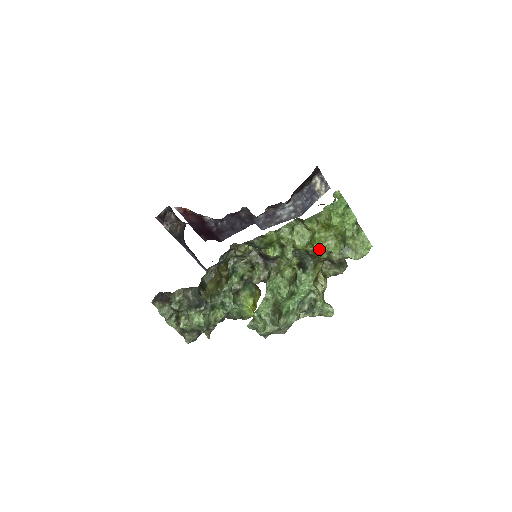
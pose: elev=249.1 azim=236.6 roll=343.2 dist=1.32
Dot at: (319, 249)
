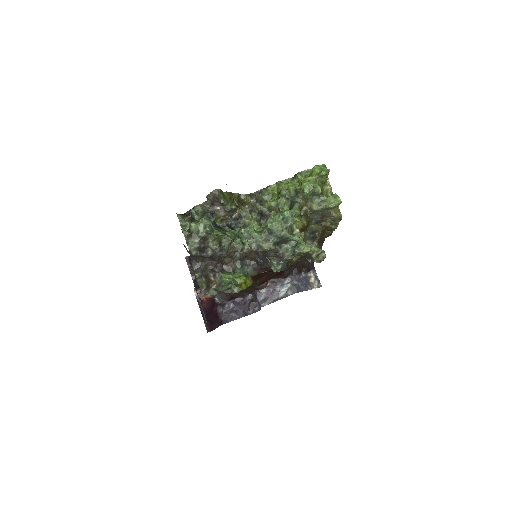
Dot at: (304, 181)
